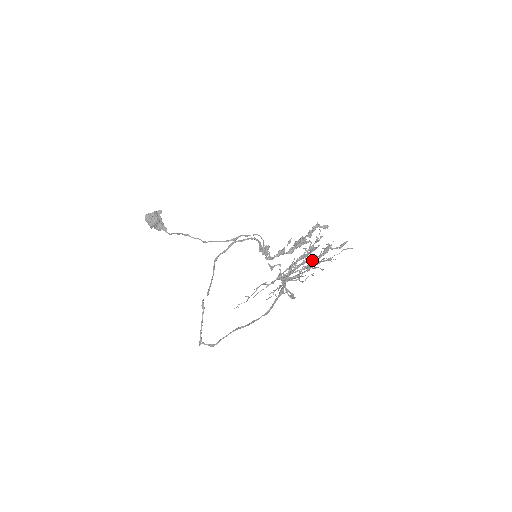
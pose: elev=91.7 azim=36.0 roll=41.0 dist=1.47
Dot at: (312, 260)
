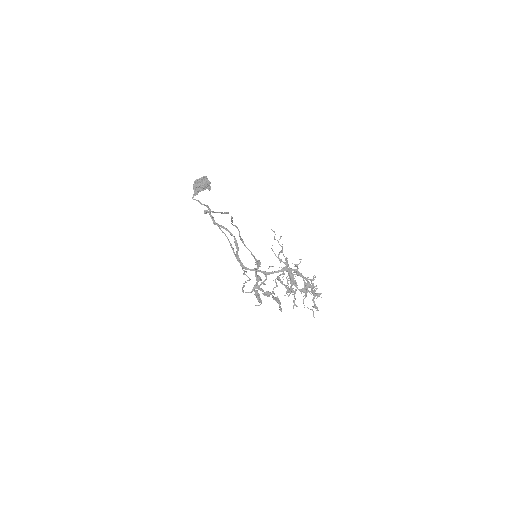
Dot at: occluded
